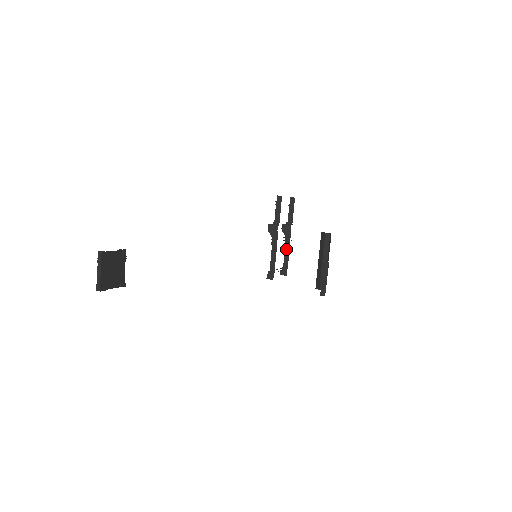
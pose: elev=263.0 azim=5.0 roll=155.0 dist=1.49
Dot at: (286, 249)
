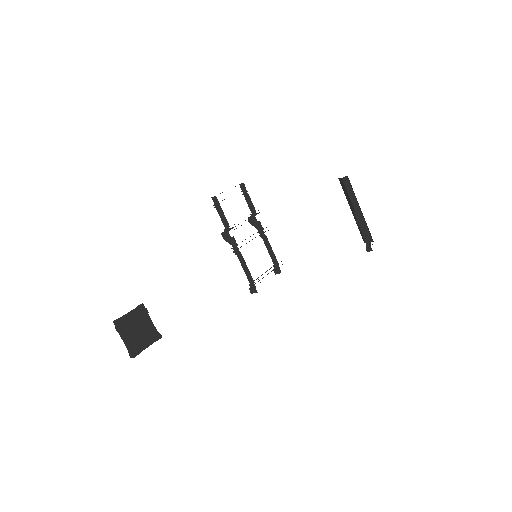
Dot at: (266, 244)
